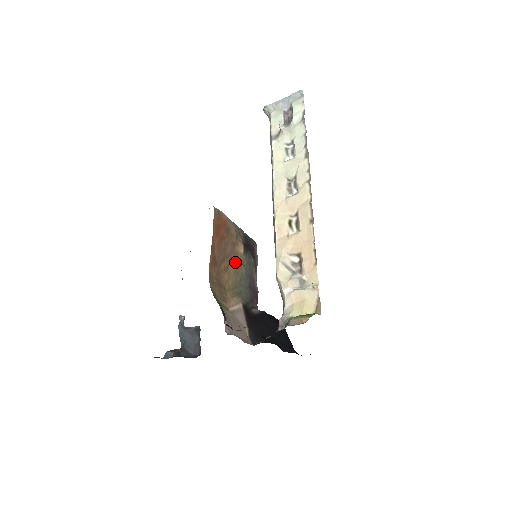
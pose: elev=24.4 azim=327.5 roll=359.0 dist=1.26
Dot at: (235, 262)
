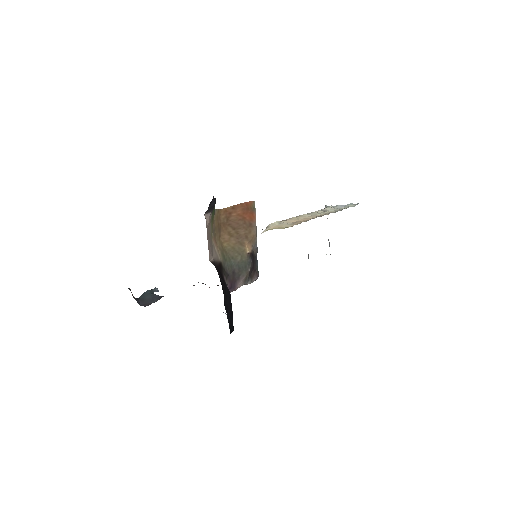
Dot at: (238, 245)
